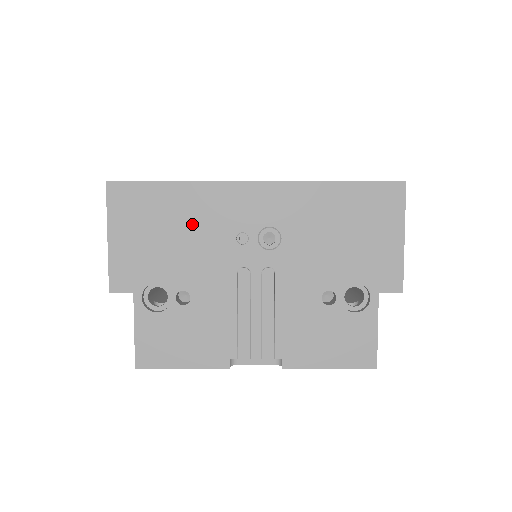
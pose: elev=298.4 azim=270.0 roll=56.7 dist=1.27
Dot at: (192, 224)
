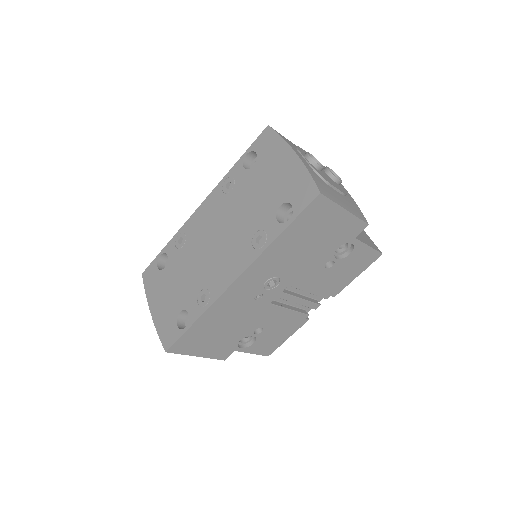
Dot at: (227, 318)
